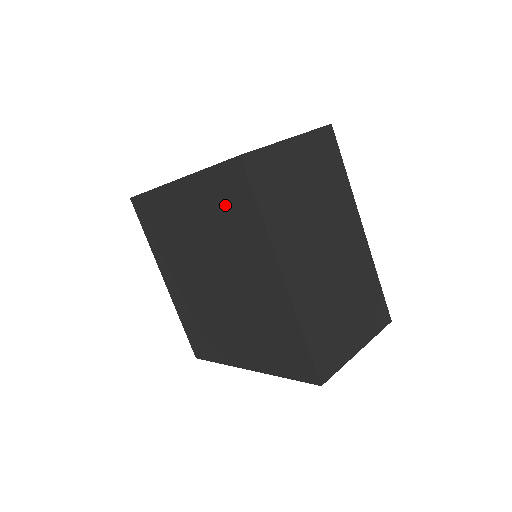
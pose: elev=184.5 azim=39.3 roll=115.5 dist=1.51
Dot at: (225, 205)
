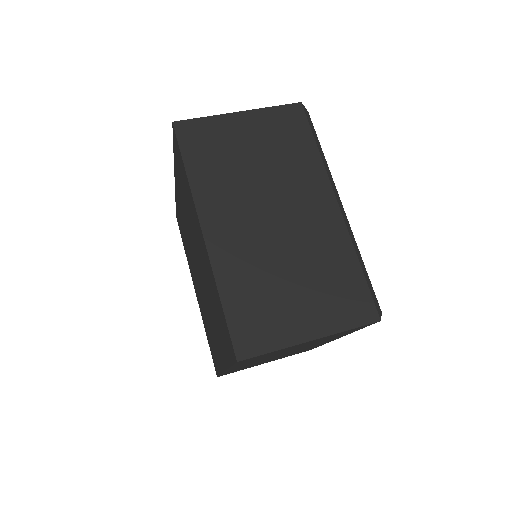
Dot at: (182, 180)
